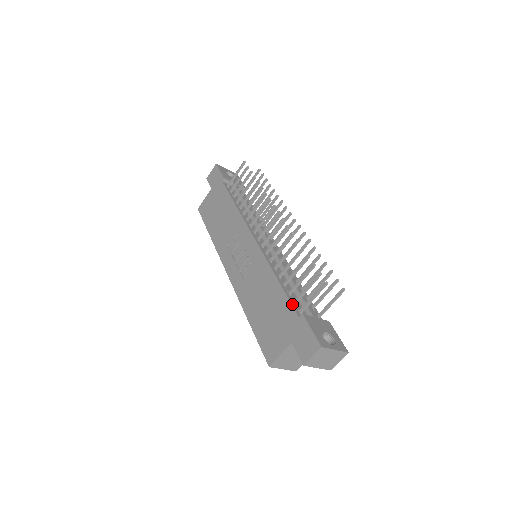
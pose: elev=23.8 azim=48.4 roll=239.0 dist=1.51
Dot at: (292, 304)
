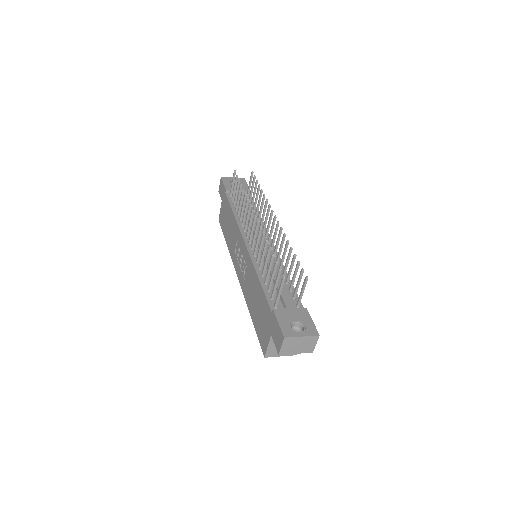
Dot at: (268, 301)
